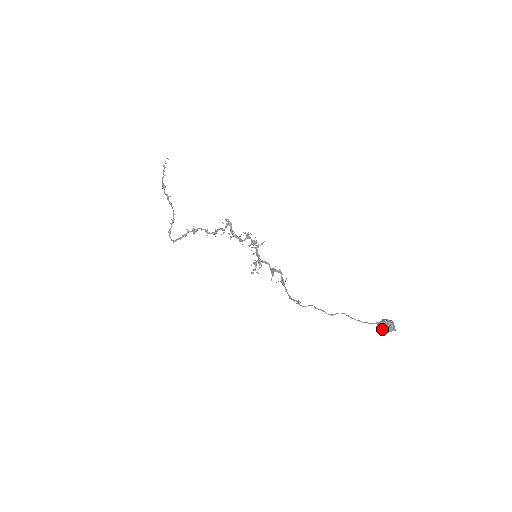
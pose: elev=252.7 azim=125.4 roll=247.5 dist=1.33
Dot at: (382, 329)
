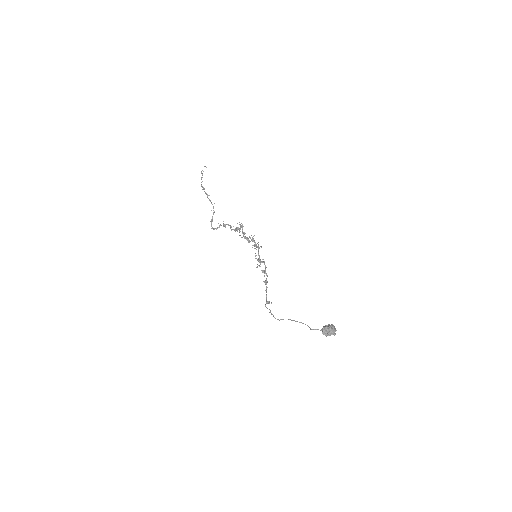
Dot at: (322, 333)
